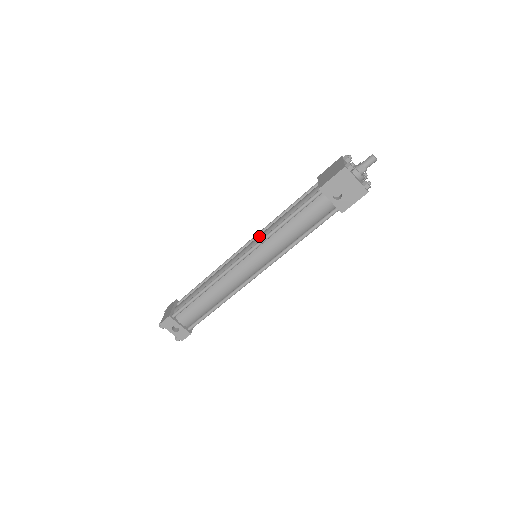
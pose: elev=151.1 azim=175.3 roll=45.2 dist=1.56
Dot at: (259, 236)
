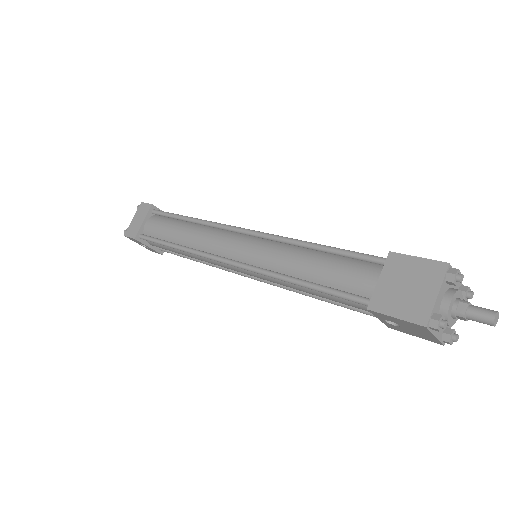
Dot at: (264, 253)
